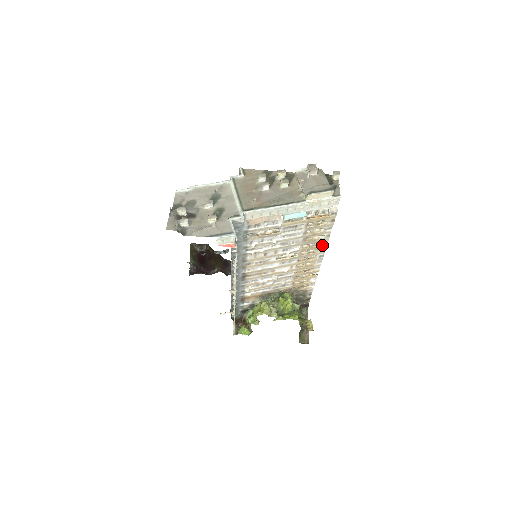
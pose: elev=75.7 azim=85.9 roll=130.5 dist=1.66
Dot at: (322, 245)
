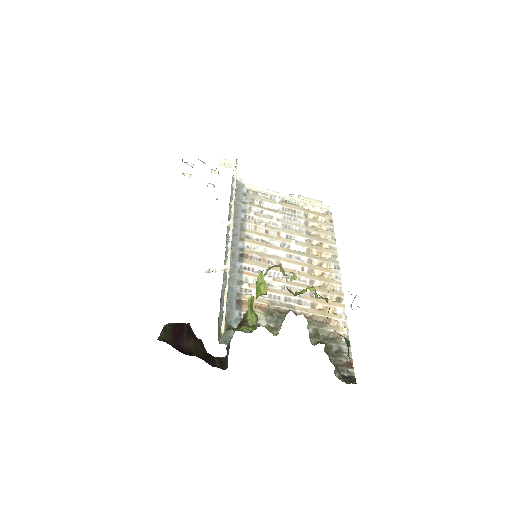
Dot at: (331, 250)
